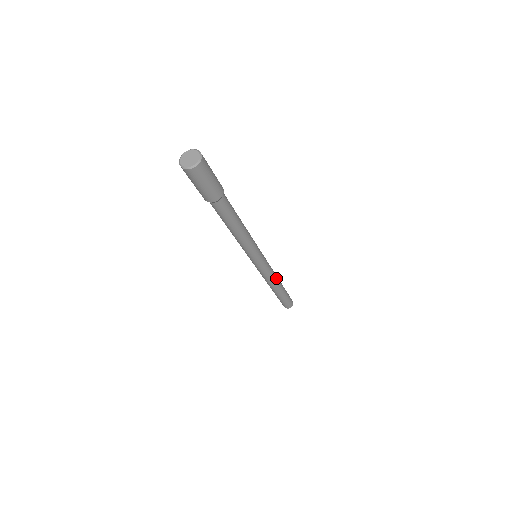
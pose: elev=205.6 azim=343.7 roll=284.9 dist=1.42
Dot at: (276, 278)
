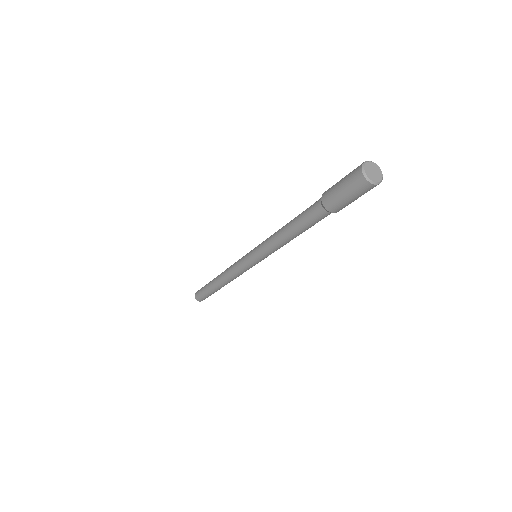
Dot at: occluded
